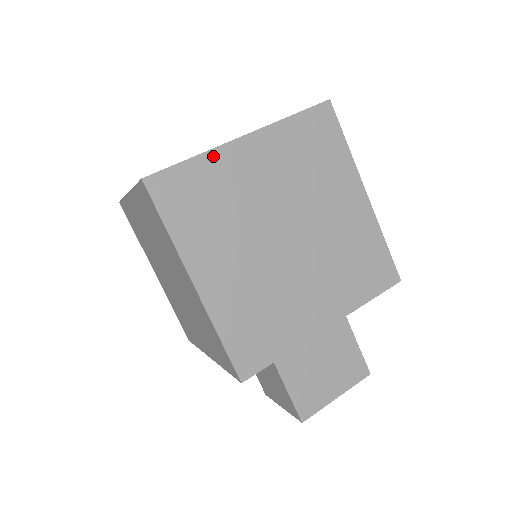
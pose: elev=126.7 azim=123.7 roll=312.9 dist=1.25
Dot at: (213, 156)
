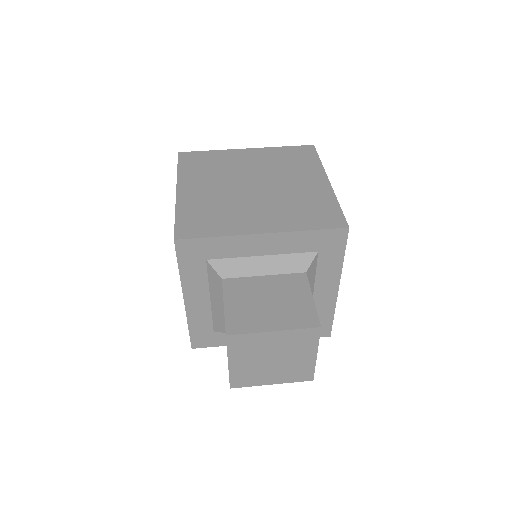
Dot at: (223, 152)
